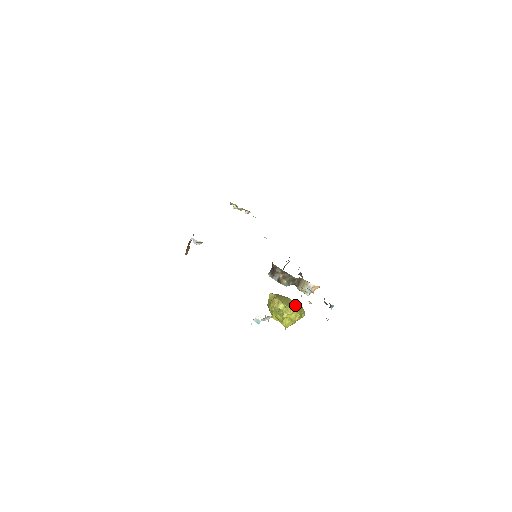
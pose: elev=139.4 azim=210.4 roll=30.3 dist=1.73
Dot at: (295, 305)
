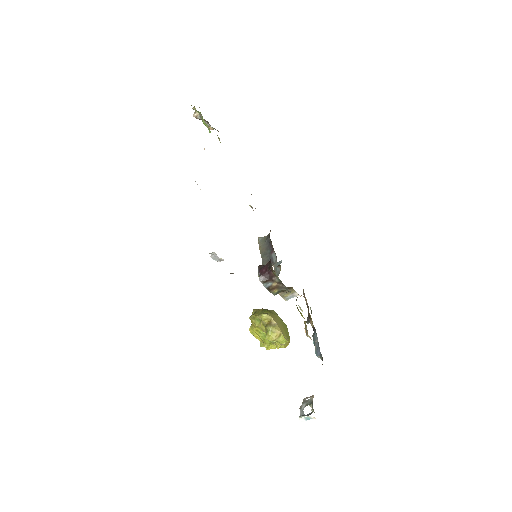
Dot at: (285, 328)
